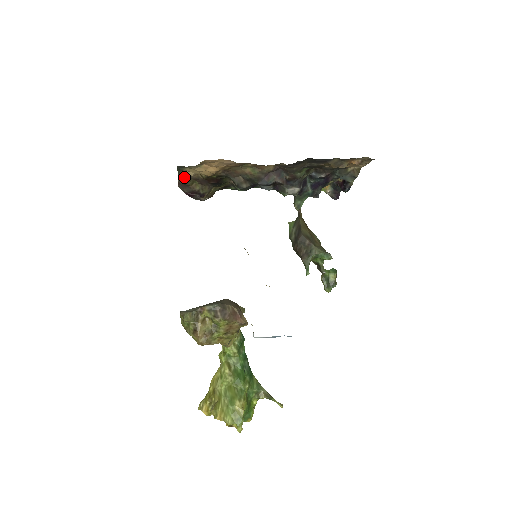
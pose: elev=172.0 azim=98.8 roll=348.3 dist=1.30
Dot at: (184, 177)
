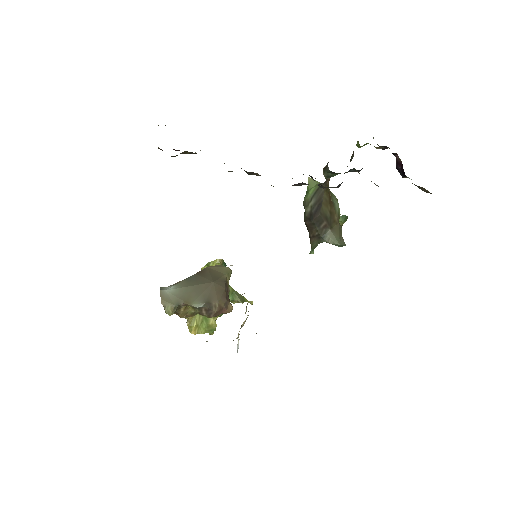
Dot at: occluded
